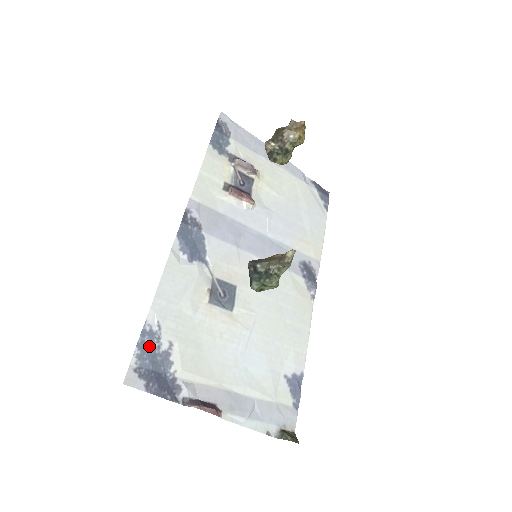
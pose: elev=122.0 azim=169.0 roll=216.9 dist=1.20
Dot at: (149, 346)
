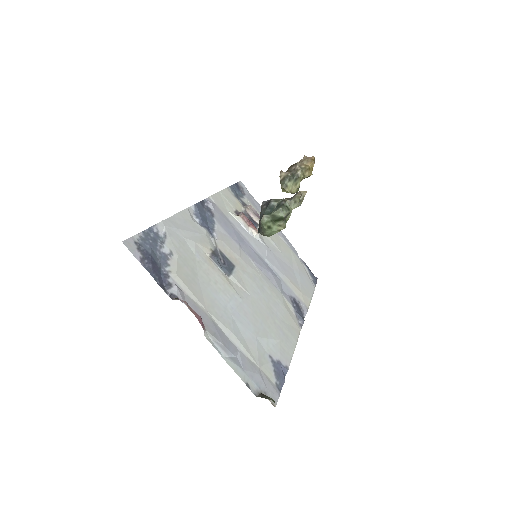
Dot at: (153, 240)
